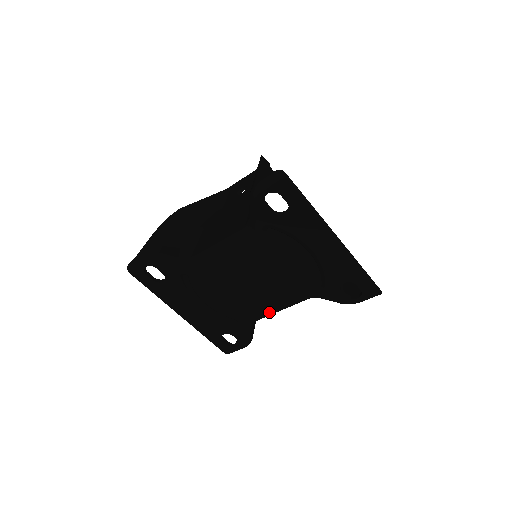
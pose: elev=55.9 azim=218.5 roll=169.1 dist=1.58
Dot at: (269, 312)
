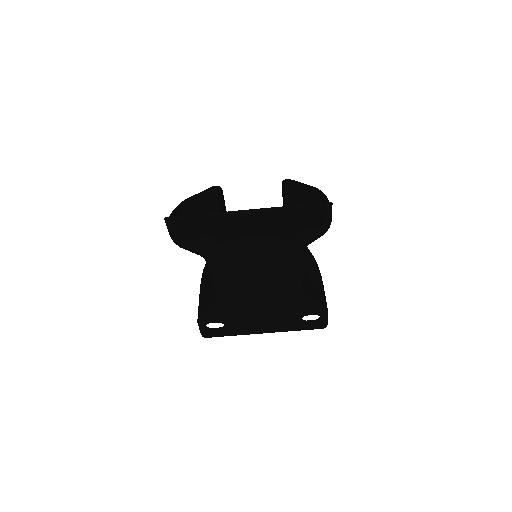
Dot at: (297, 284)
